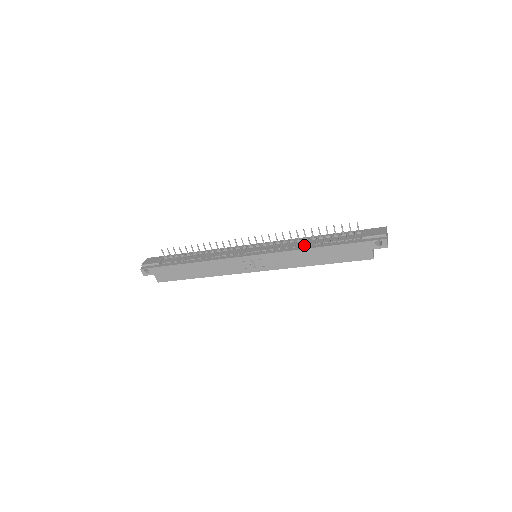
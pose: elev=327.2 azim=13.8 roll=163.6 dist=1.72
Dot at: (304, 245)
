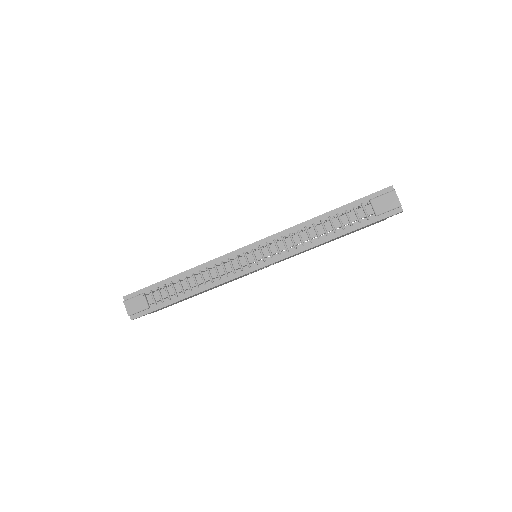
Dot at: (313, 239)
